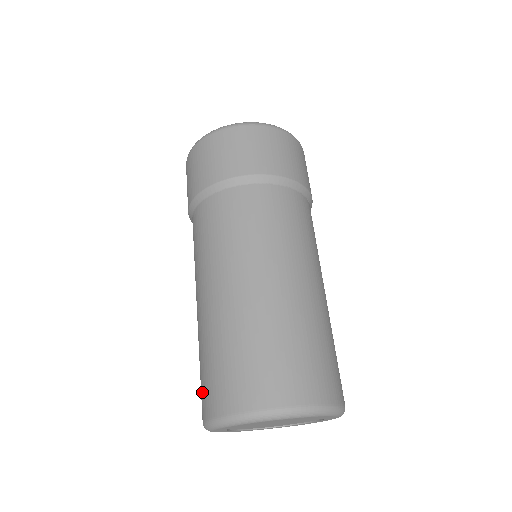
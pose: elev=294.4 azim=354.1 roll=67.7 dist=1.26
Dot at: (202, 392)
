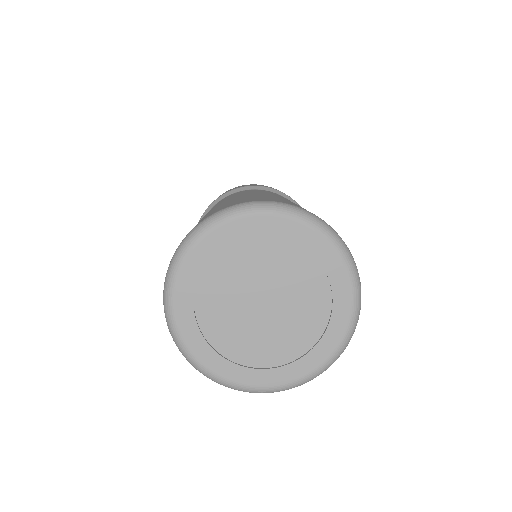
Dot at: occluded
